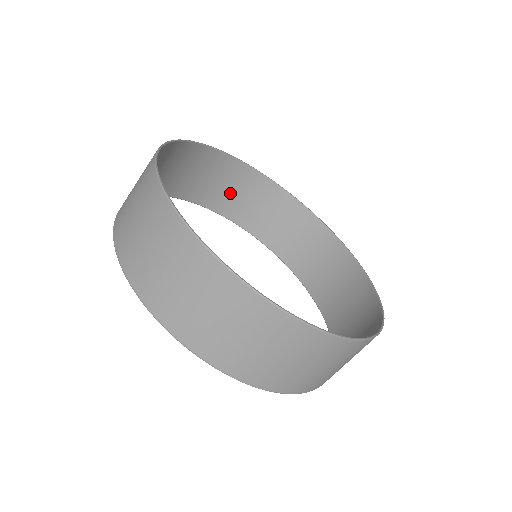
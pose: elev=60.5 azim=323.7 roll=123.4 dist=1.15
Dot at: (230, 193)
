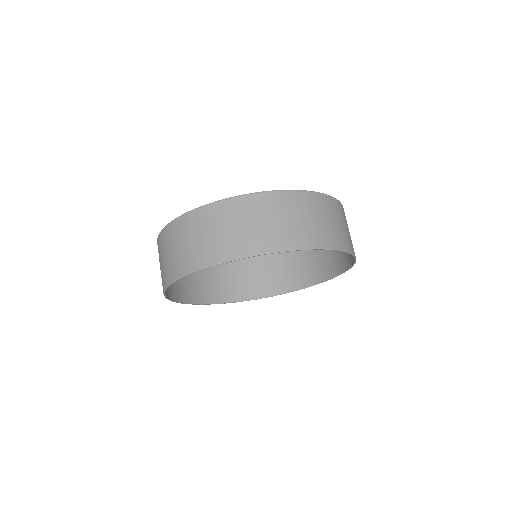
Dot at: (203, 285)
